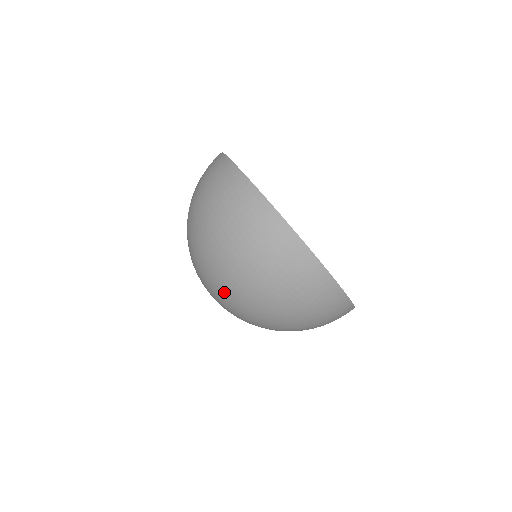
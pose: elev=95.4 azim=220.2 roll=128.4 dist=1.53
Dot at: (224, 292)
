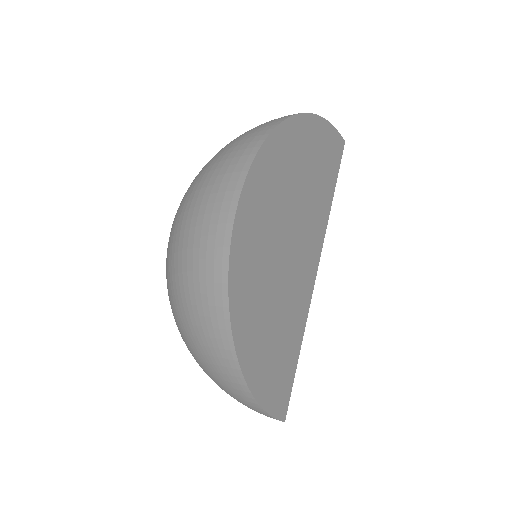
Dot at: occluded
